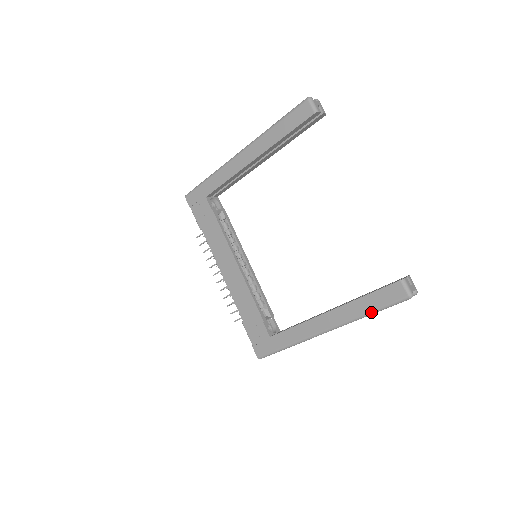
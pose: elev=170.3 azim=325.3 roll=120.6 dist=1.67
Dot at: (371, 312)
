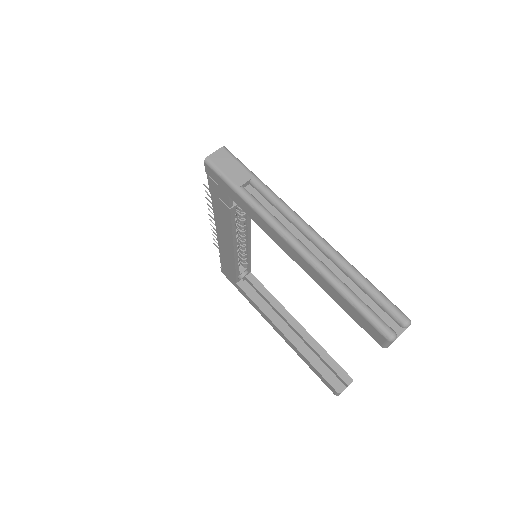
Dot at: (309, 367)
